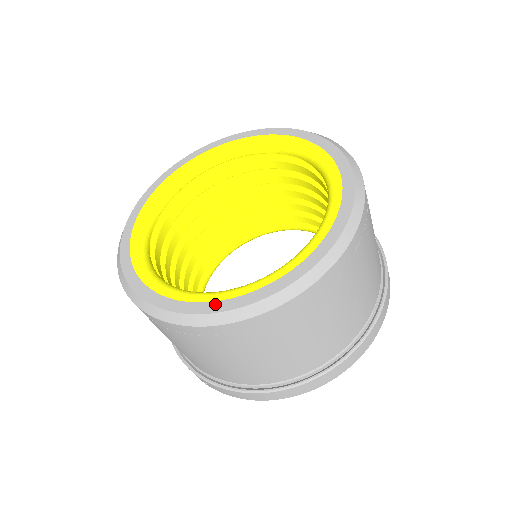
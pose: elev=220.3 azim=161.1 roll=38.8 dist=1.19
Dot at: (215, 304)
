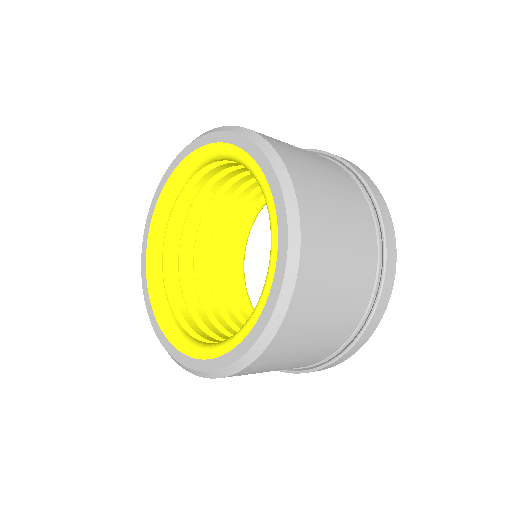
Dot at: (167, 342)
